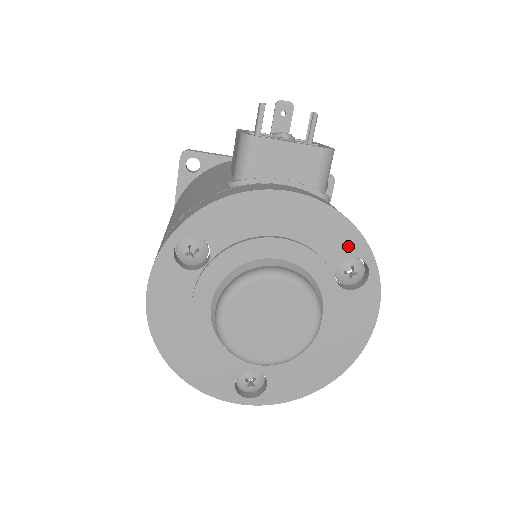
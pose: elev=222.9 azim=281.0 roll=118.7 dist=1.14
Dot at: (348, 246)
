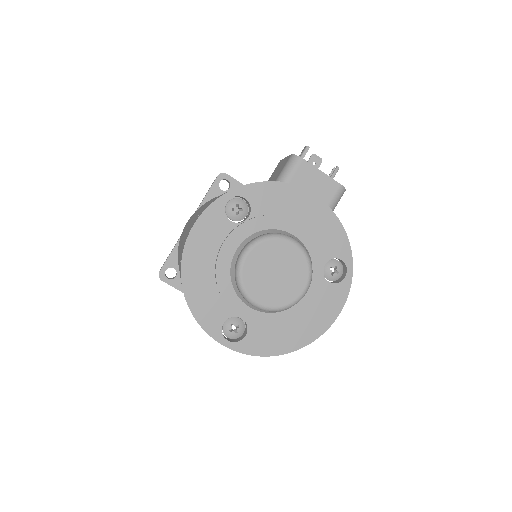
Dot at: (339, 249)
